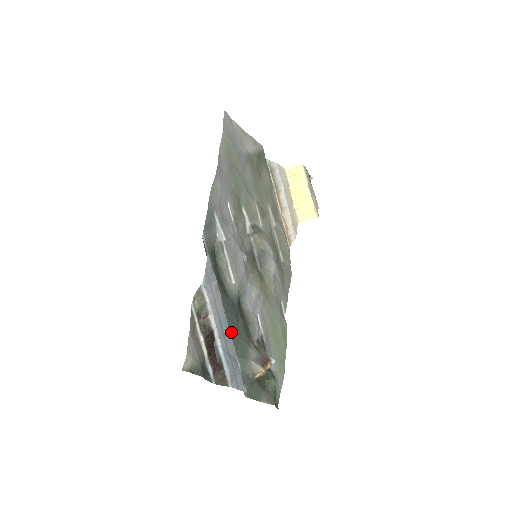
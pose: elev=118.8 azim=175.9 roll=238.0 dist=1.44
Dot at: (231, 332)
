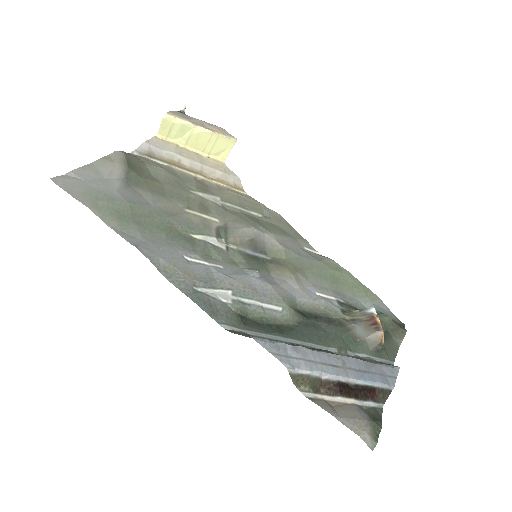
Dot at: (333, 347)
